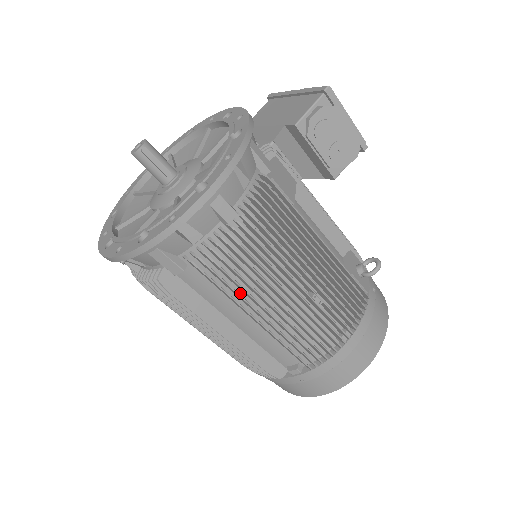
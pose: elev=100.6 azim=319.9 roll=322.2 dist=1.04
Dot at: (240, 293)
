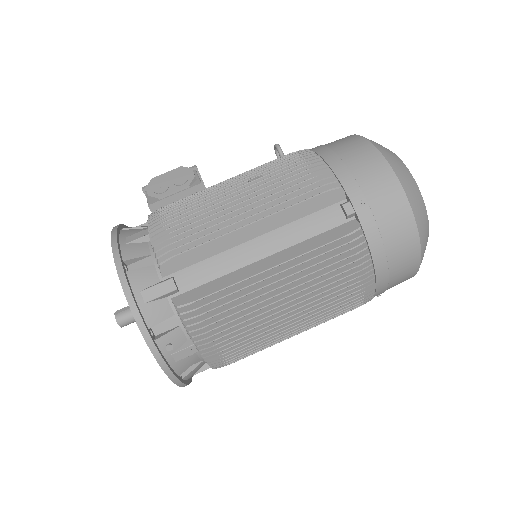
Dot at: occluded
